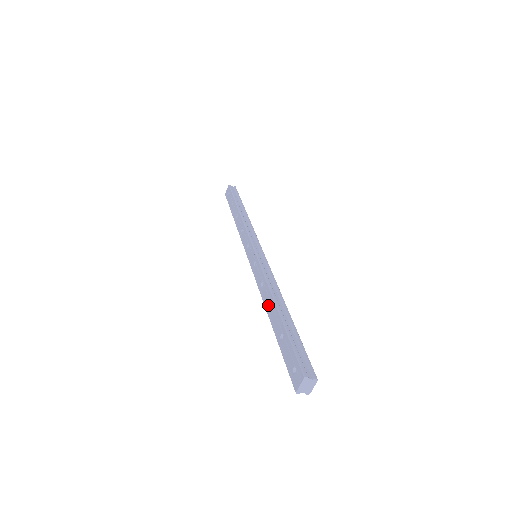
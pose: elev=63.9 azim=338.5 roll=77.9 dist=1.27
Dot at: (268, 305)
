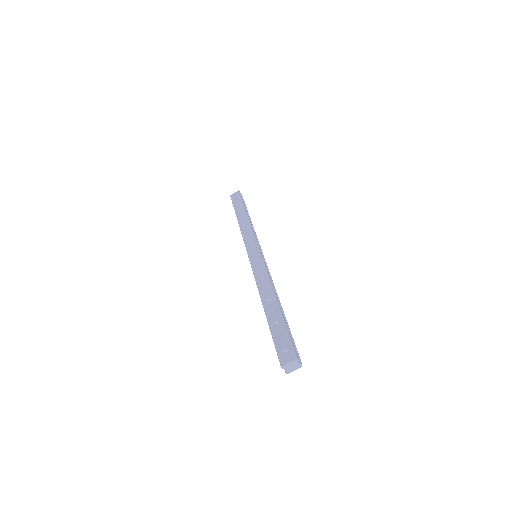
Dot at: (266, 296)
